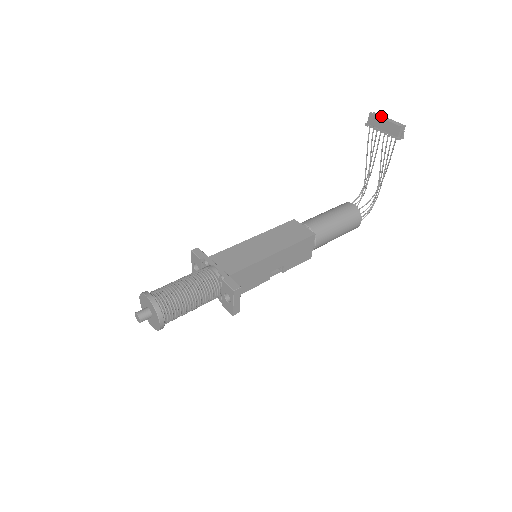
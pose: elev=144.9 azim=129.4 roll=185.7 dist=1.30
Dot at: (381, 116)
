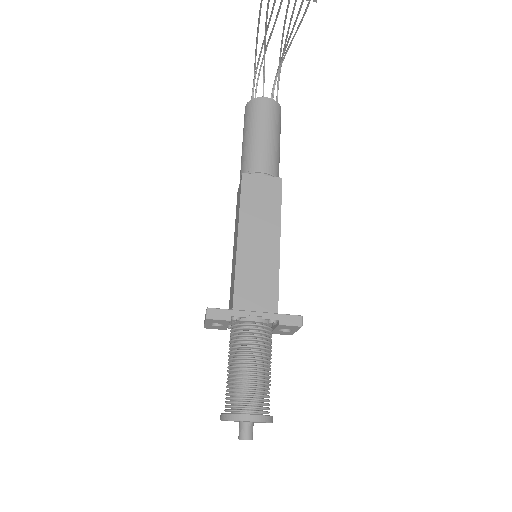
Dot at: out of frame
